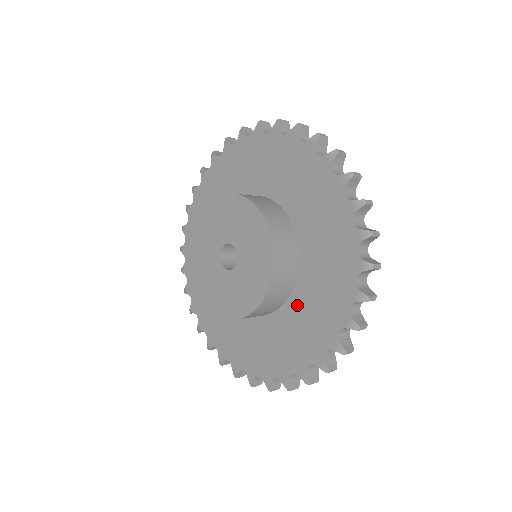
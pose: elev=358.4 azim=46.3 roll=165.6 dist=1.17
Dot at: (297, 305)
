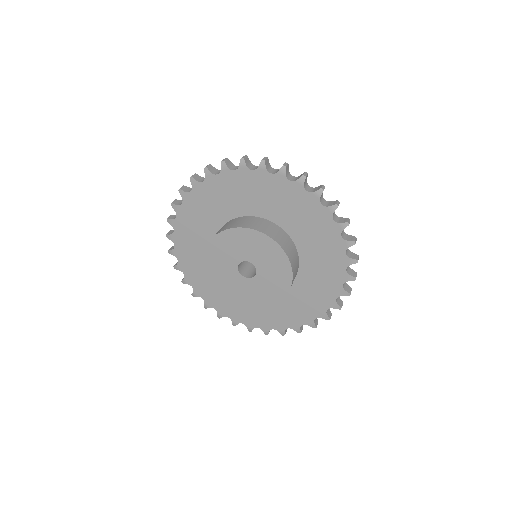
Dot at: occluded
